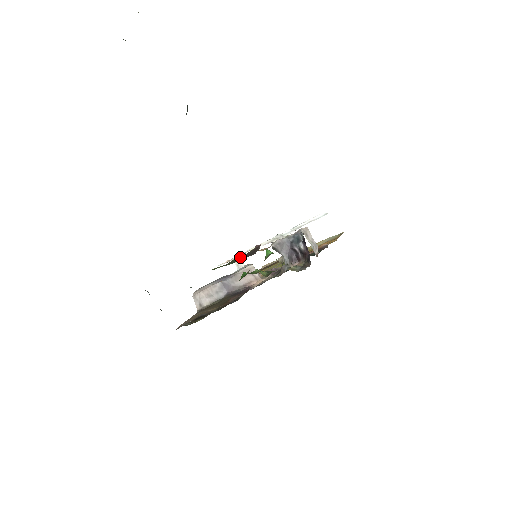
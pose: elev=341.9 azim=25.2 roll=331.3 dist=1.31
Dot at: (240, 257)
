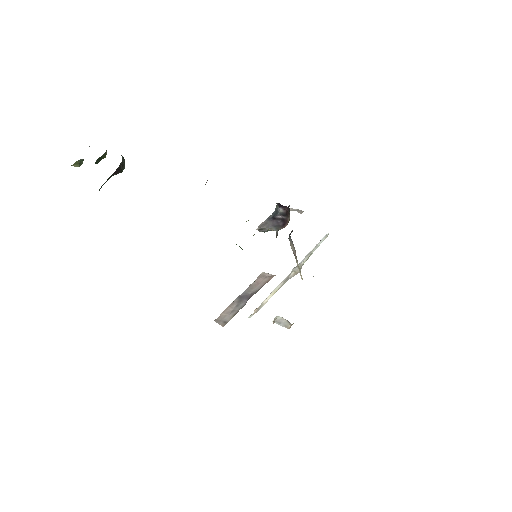
Dot at: occluded
